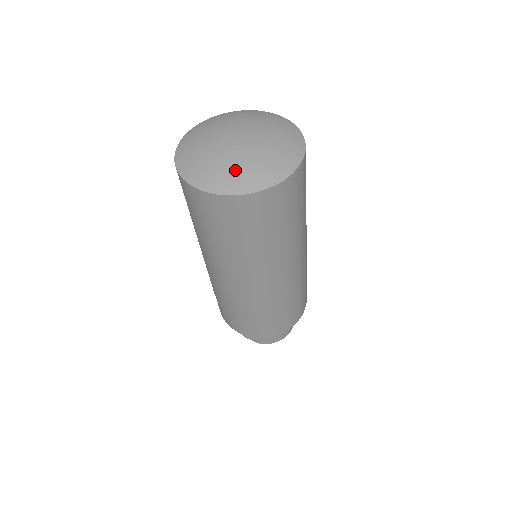
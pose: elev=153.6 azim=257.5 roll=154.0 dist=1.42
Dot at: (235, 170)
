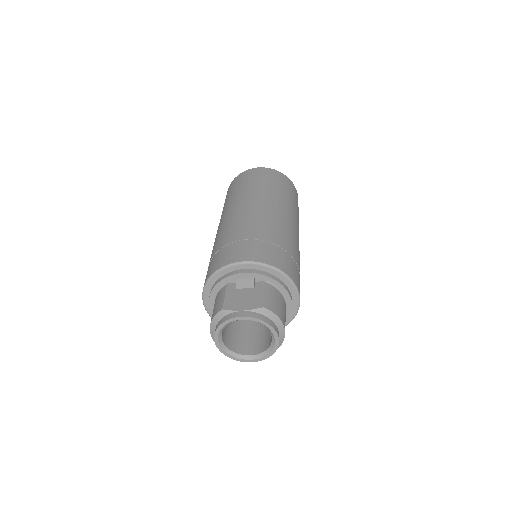
Dot at: occluded
